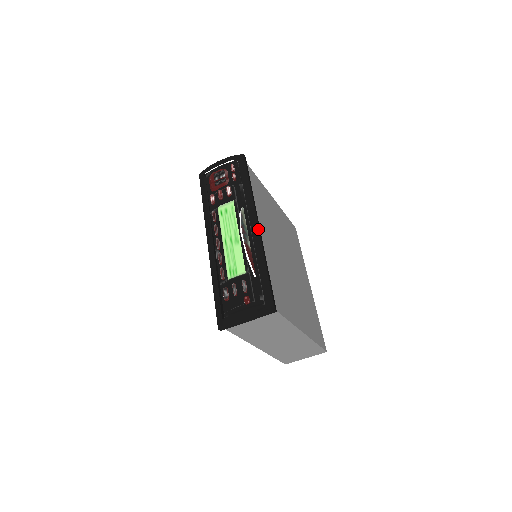
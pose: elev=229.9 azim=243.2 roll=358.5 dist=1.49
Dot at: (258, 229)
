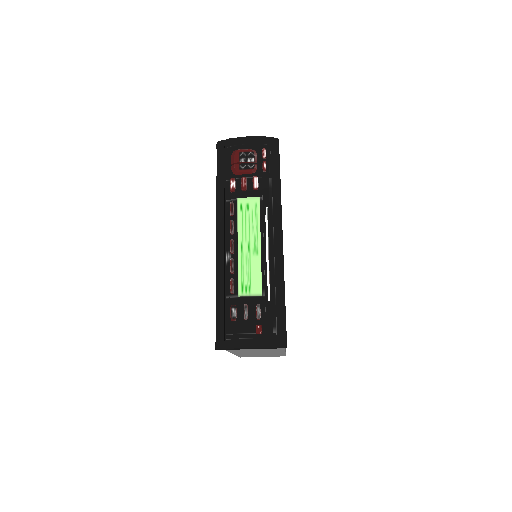
Dot at: (282, 243)
